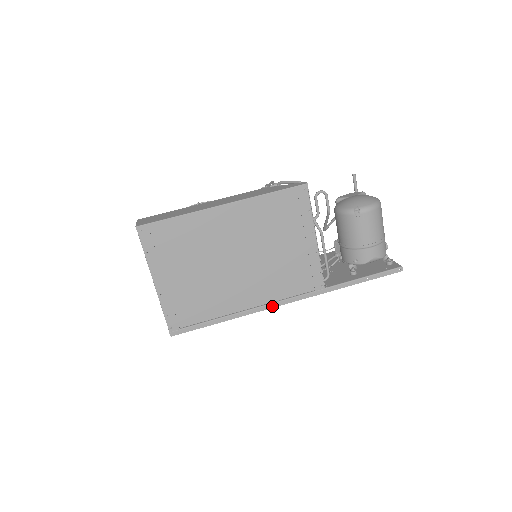
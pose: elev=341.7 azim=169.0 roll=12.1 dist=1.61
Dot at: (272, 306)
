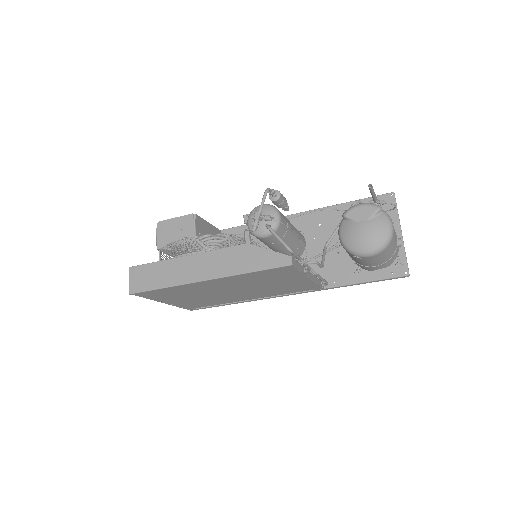
Dot at: (274, 297)
